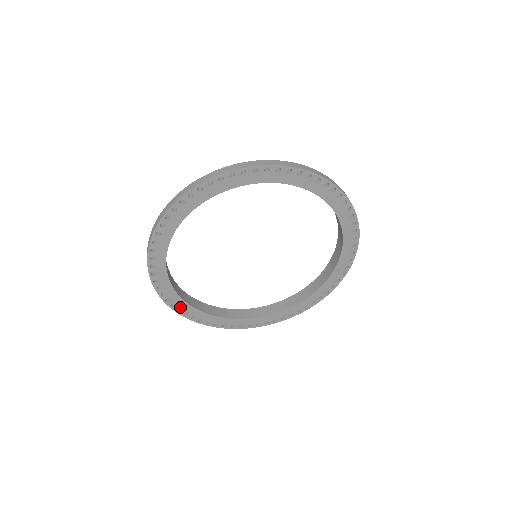
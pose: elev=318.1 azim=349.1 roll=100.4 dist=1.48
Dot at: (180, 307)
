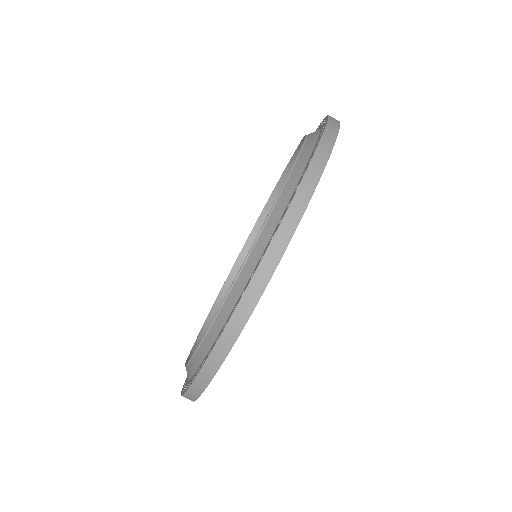
Dot at: occluded
